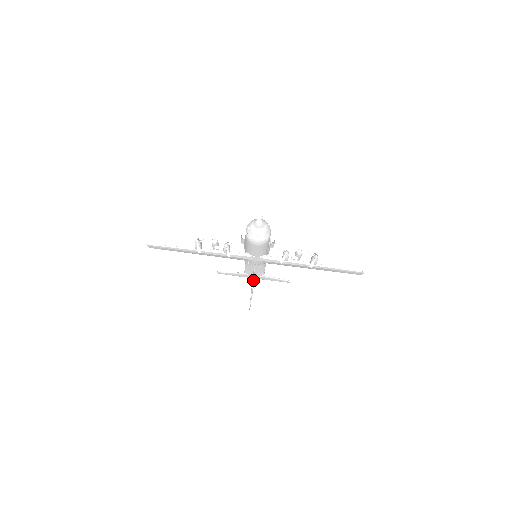
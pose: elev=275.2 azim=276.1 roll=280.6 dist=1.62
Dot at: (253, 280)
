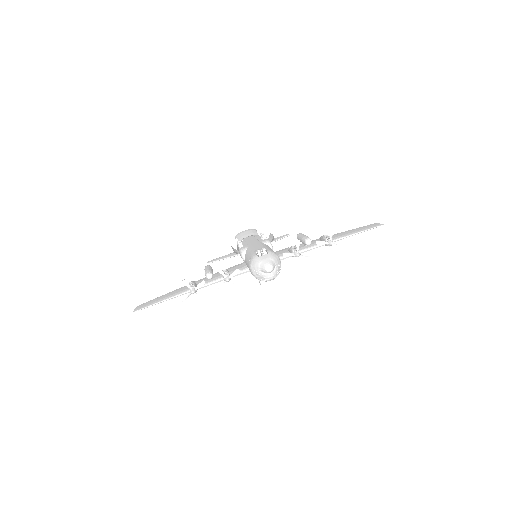
Dot at: occluded
